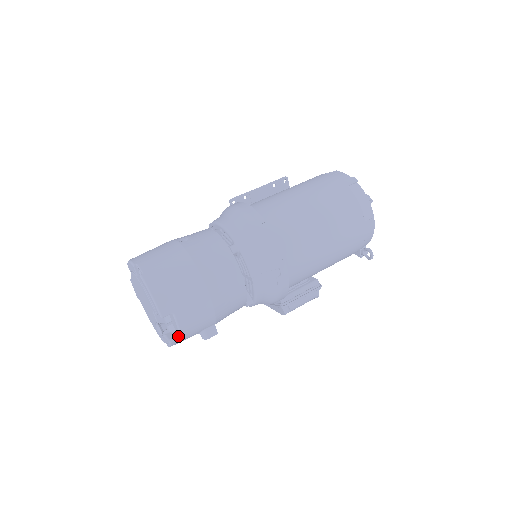
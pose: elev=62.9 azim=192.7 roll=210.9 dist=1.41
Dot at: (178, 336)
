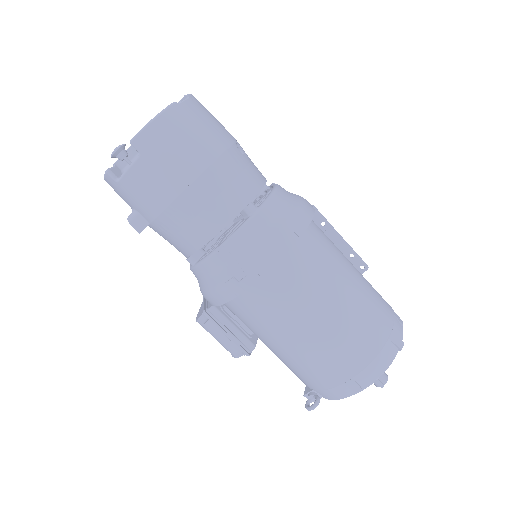
Dot at: (118, 178)
